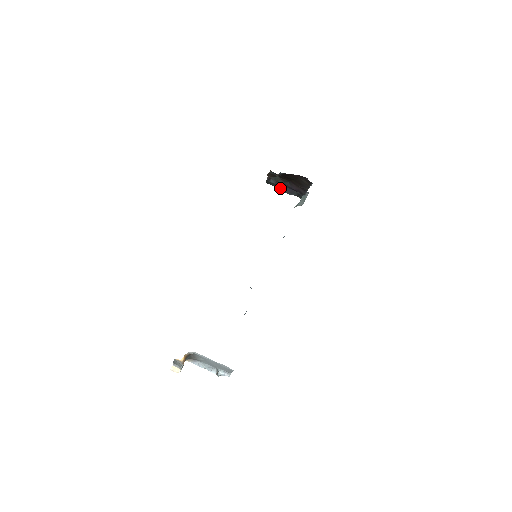
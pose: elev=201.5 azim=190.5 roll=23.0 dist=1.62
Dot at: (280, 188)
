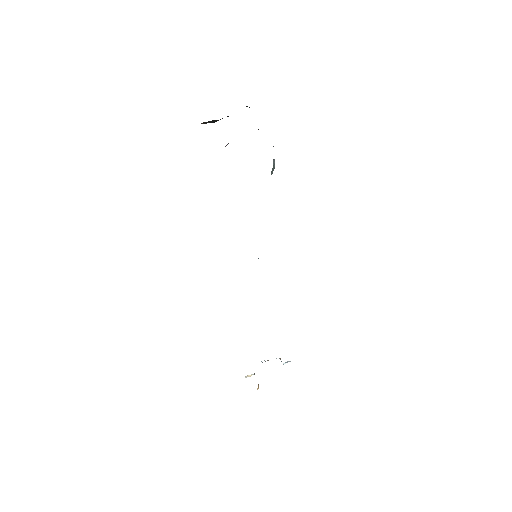
Dot at: occluded
